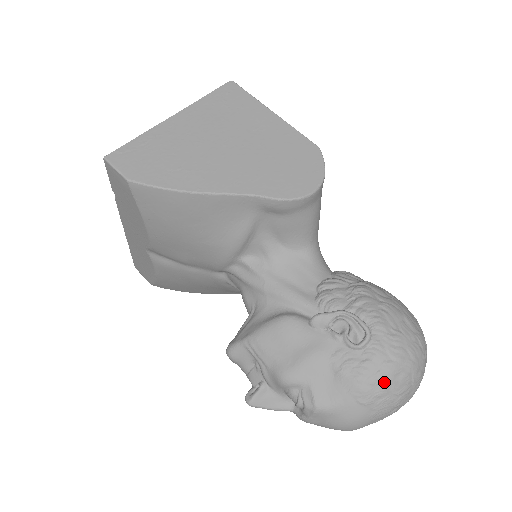
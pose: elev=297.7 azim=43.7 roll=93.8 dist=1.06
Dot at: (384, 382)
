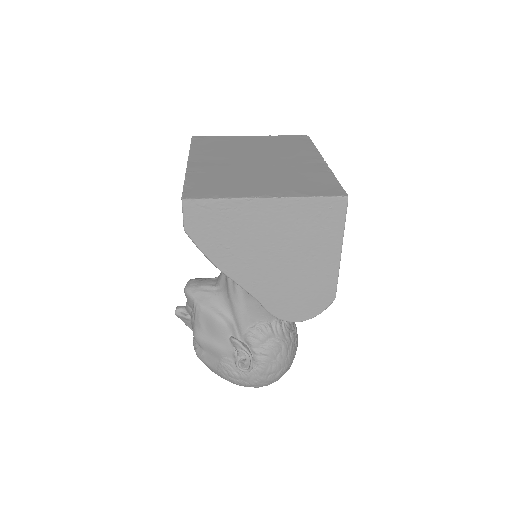
Dot at: (235, 383)
